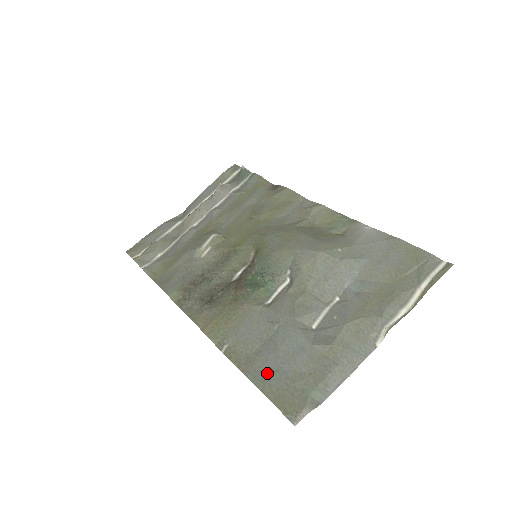
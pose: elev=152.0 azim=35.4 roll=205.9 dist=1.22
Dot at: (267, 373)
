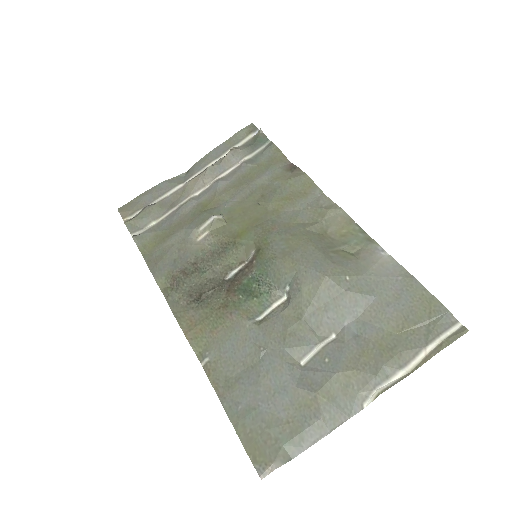
Dot at: (243, 407)
